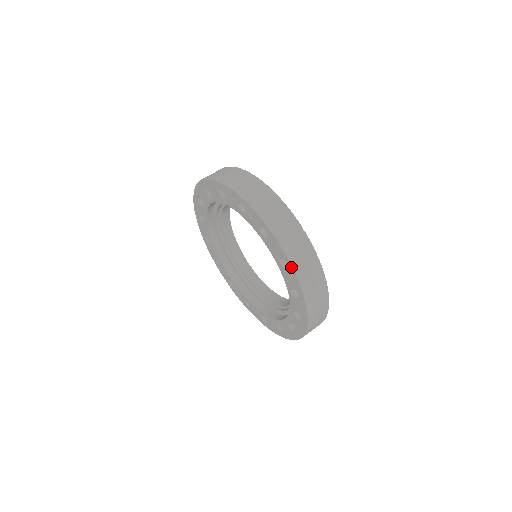
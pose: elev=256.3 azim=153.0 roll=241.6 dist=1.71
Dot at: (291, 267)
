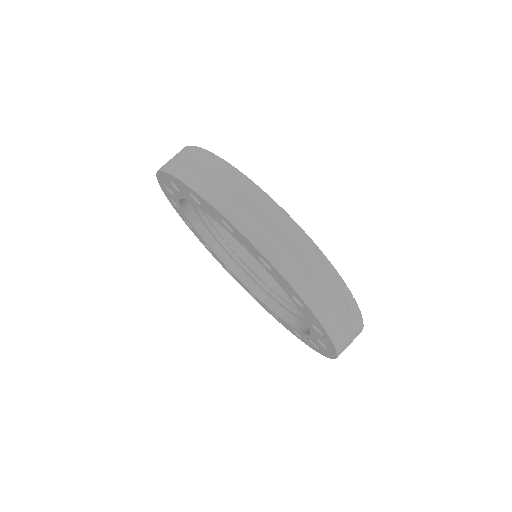
Dot at: (331, 343)
